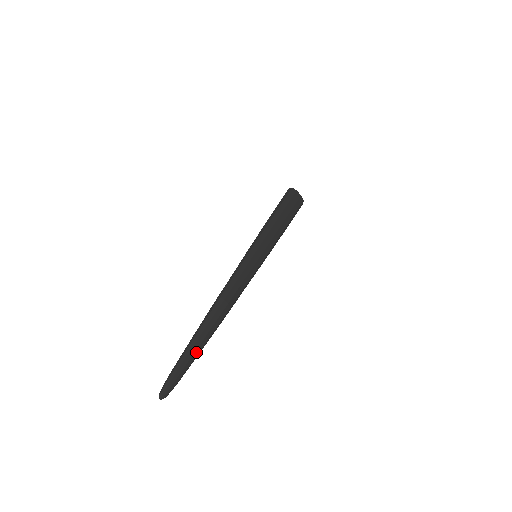
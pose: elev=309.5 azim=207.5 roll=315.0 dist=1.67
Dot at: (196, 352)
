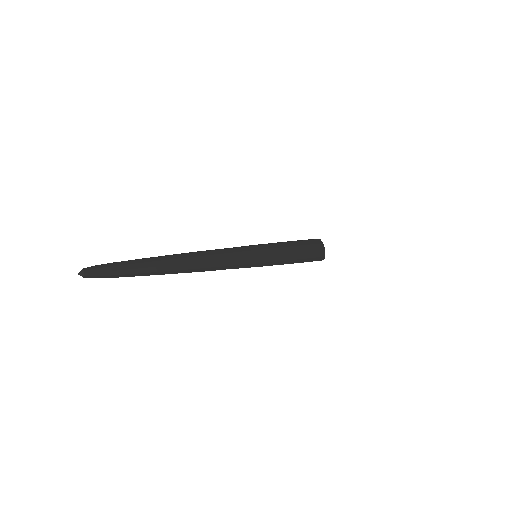
Dot at: (146, 269)
